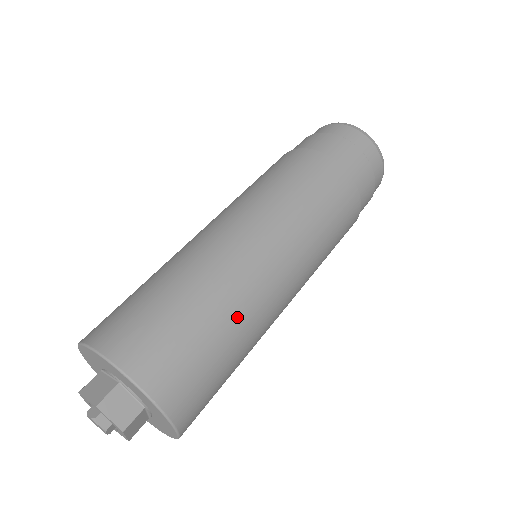
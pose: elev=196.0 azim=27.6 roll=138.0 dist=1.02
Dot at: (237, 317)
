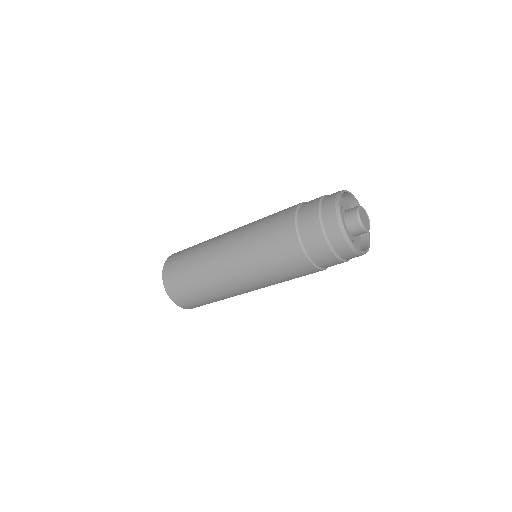
Dot at: (214, 294)
